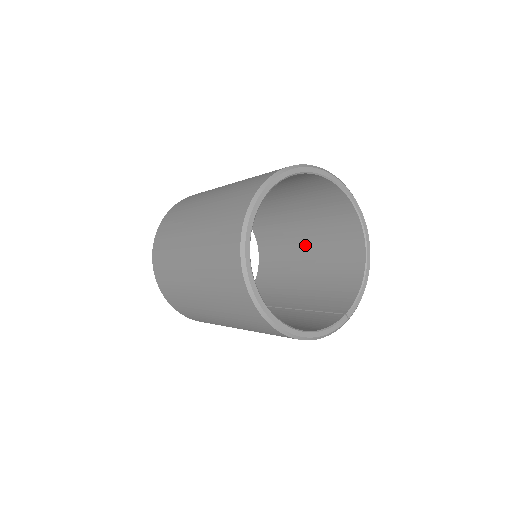
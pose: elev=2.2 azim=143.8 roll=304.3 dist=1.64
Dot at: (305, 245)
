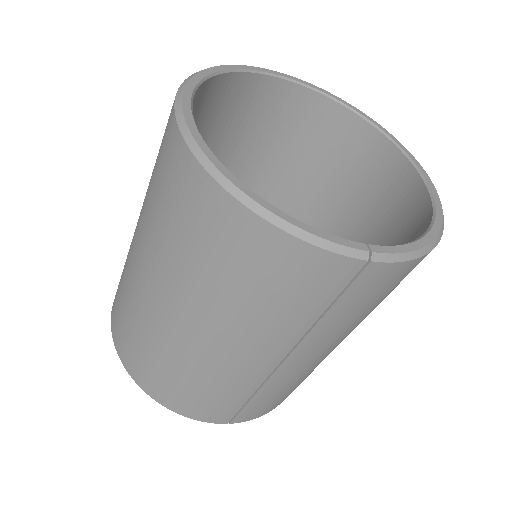
Dot at: occluded
